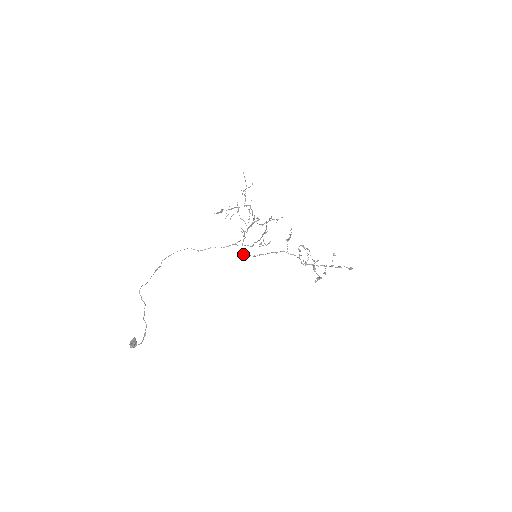
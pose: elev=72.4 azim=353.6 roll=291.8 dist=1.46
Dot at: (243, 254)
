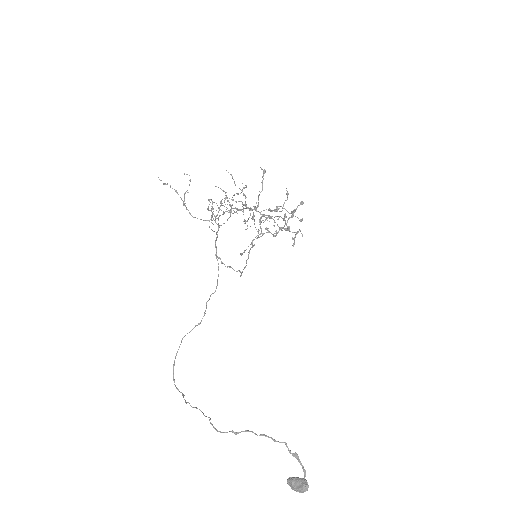
Dot at: occluded
